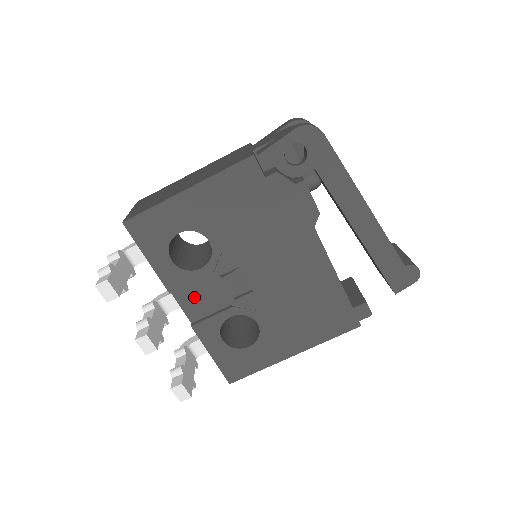
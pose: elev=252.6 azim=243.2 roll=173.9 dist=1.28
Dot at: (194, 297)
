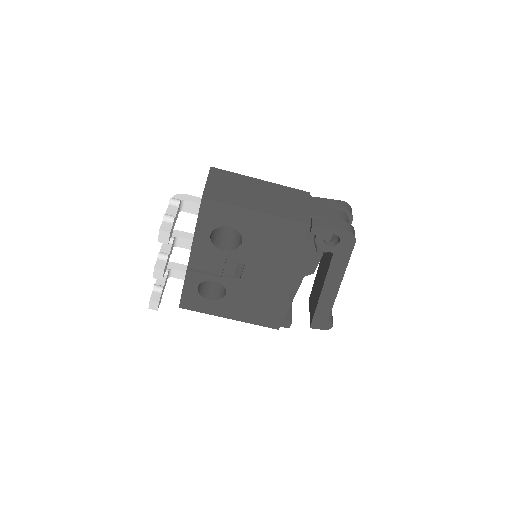
Dot at: (203, 257)
